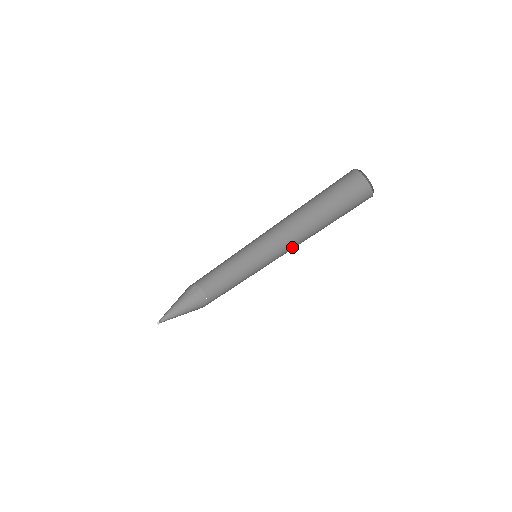
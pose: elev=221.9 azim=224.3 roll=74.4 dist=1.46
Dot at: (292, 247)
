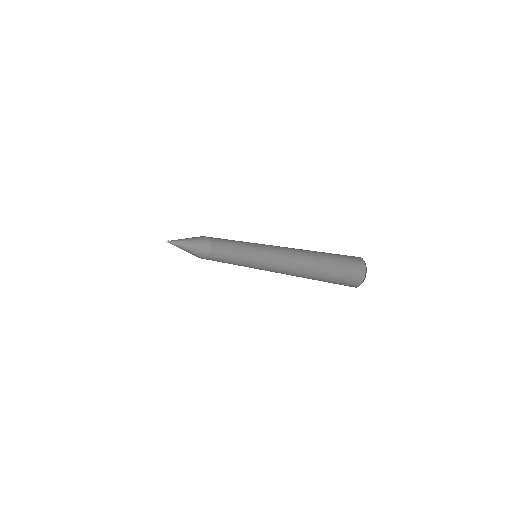
Dot at: (288, 265)
